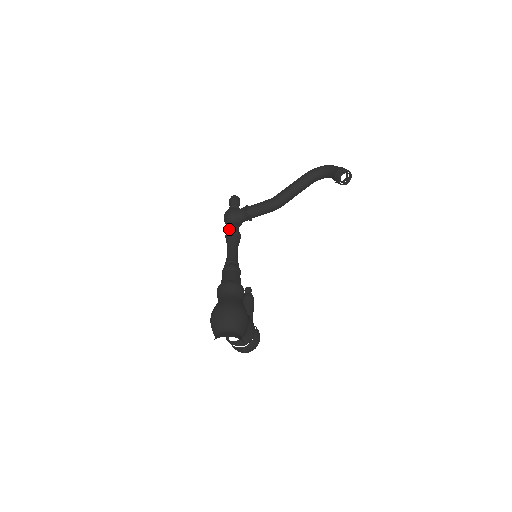
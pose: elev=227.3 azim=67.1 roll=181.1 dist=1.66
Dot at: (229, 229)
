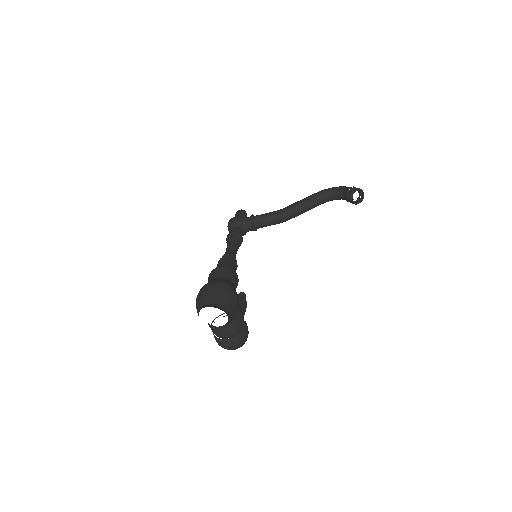
Dot at: occluded
